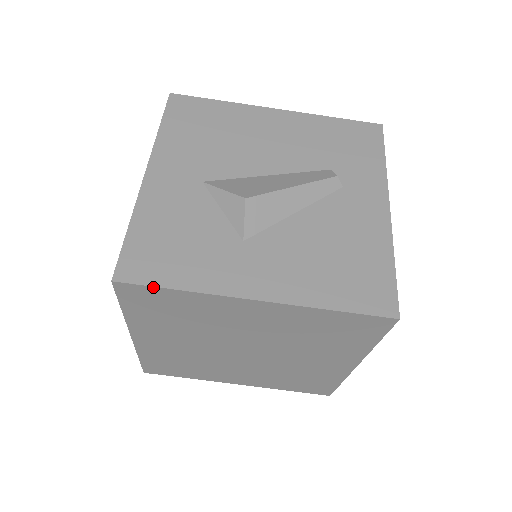
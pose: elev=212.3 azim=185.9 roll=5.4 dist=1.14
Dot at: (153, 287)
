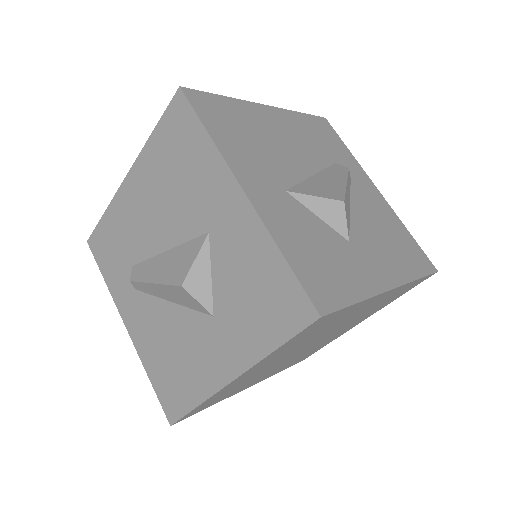
Dot at: (344, 308)
